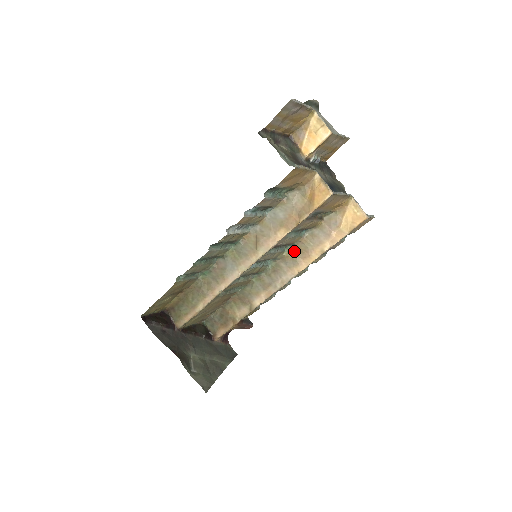
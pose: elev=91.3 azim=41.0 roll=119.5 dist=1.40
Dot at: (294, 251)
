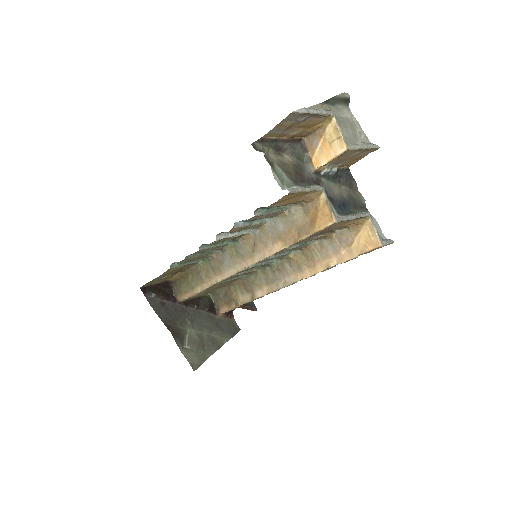
Dot at: (301, 255)
